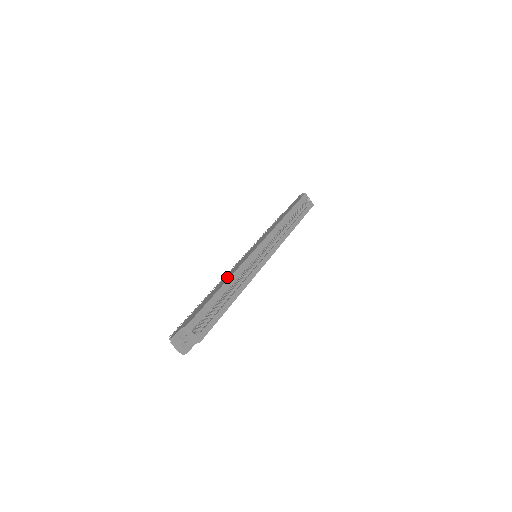
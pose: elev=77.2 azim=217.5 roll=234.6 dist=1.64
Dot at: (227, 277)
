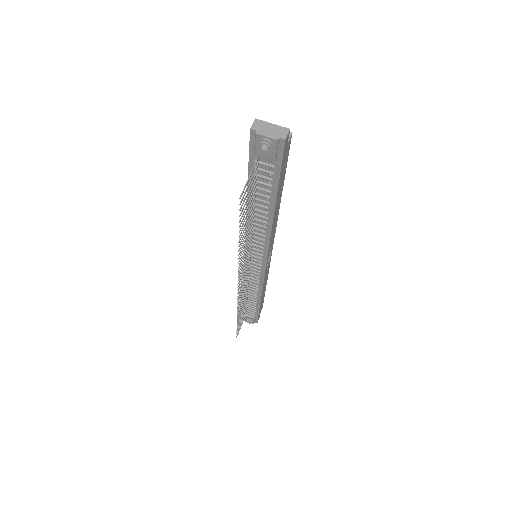
Dot at: occluded
